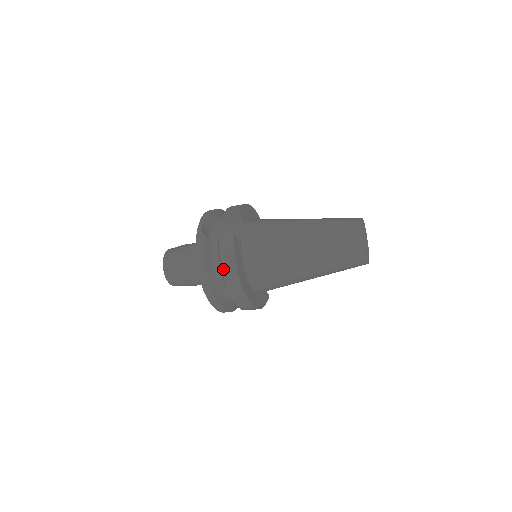
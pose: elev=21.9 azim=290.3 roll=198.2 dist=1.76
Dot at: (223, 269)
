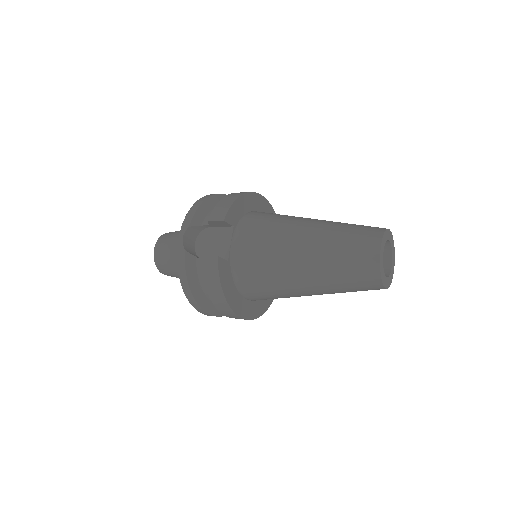
Dot at: (210, 295)
